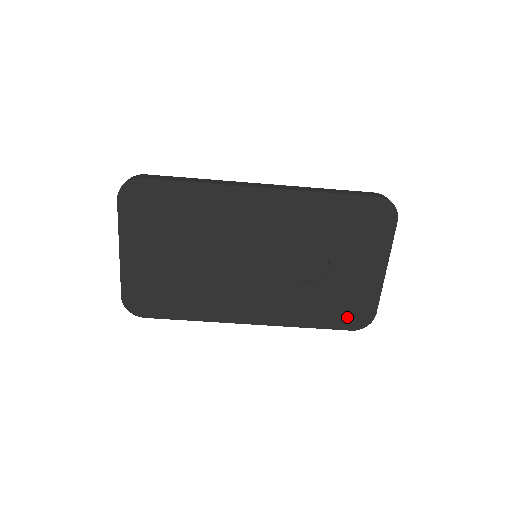
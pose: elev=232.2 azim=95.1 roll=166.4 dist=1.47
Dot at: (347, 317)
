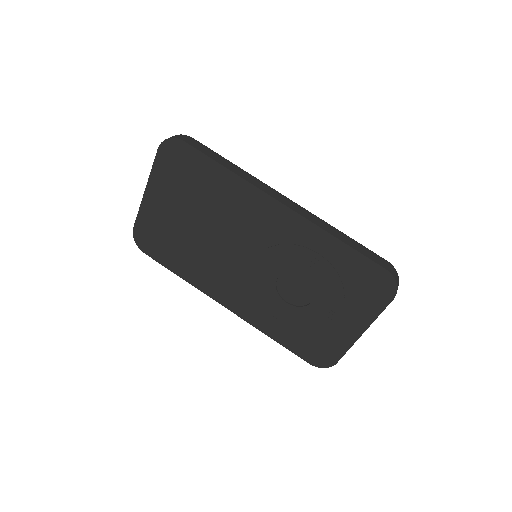
Dot at: (310, 351)
